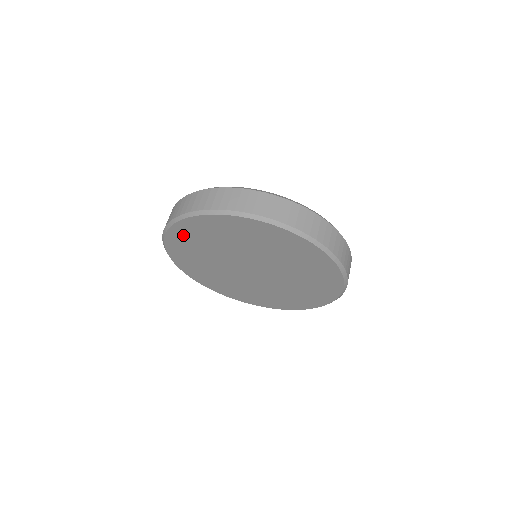
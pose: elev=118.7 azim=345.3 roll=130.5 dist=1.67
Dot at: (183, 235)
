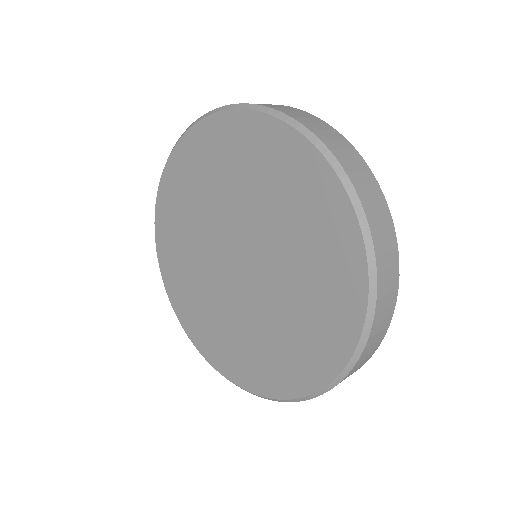
Dot at: (166, 227)
